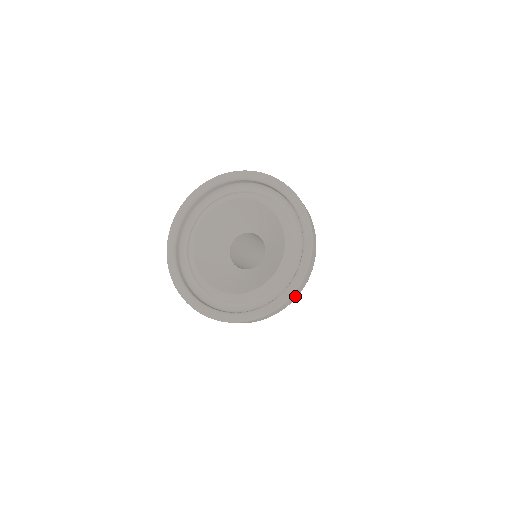
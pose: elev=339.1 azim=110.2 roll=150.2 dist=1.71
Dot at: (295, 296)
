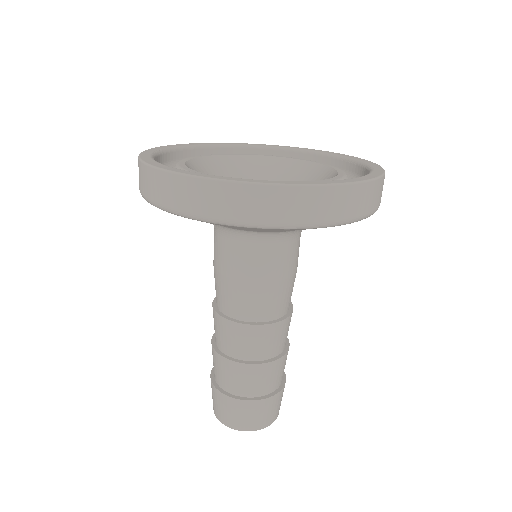
Dot at: (379, 196)
